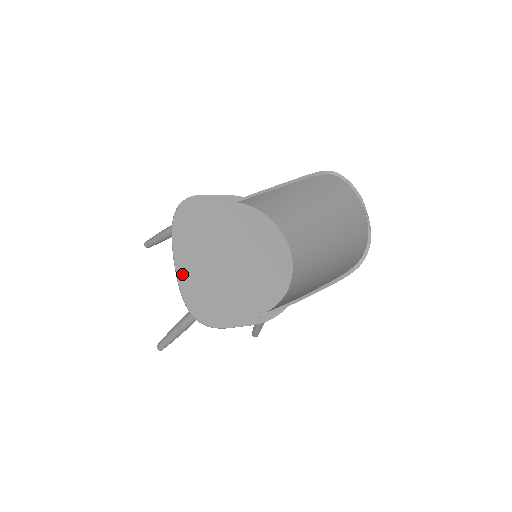
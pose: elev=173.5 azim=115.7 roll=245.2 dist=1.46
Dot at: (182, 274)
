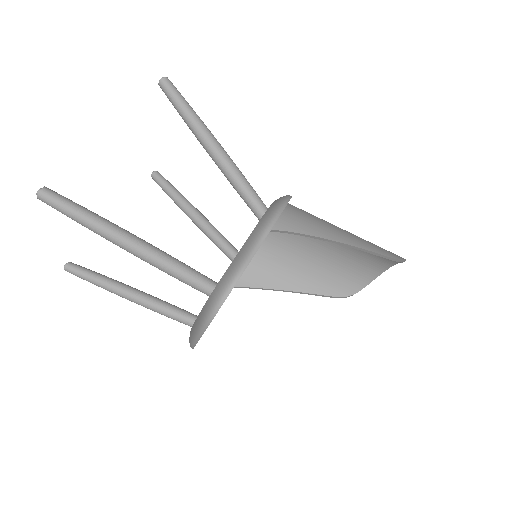
Dot at: occluded
